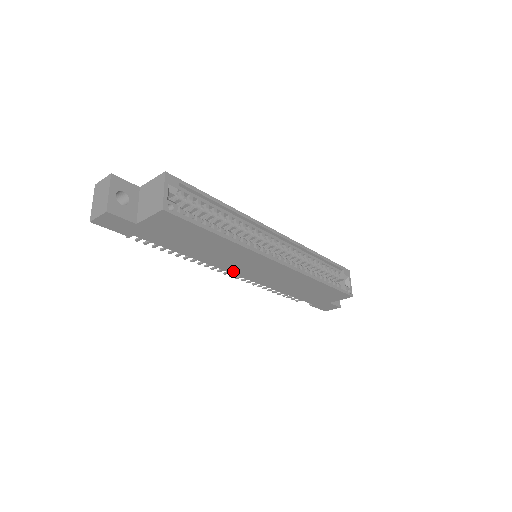
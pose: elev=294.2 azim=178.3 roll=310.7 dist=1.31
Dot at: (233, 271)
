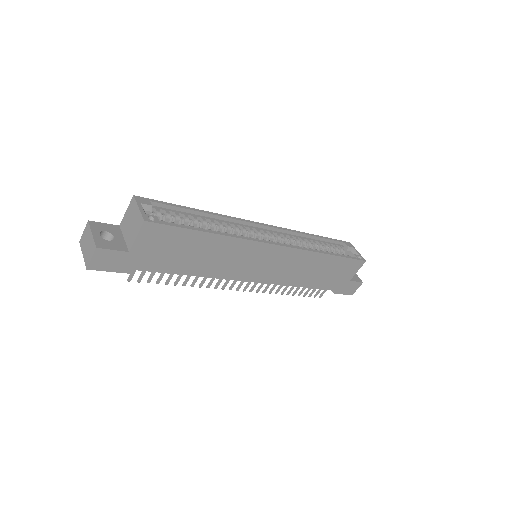
Dot at: (242, 277)
